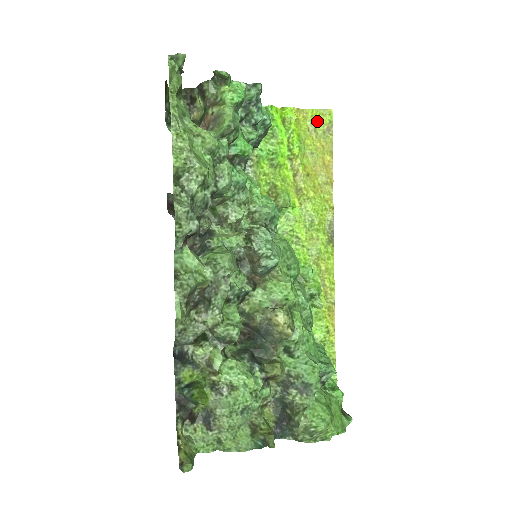
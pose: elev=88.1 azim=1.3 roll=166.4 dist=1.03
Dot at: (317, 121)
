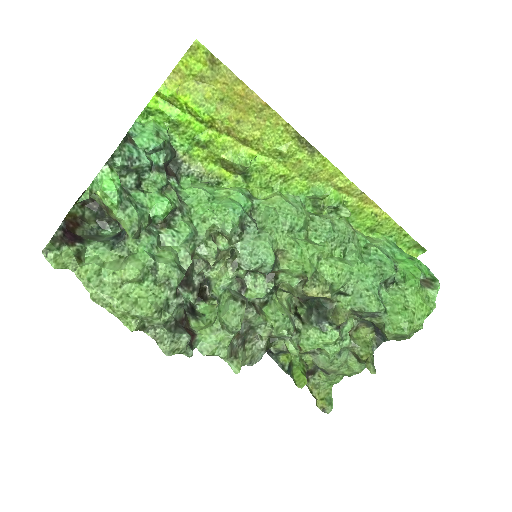
Dot at: (195, 67)
